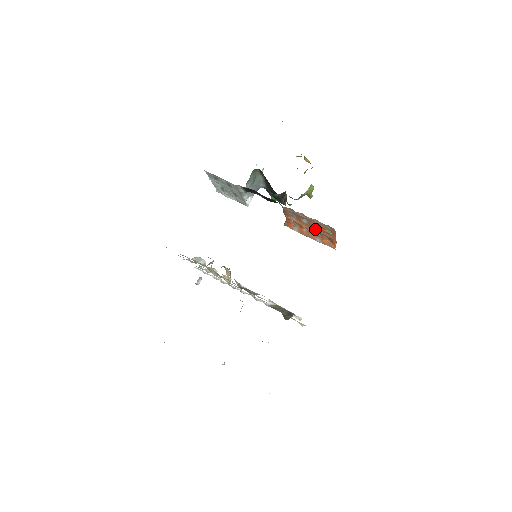
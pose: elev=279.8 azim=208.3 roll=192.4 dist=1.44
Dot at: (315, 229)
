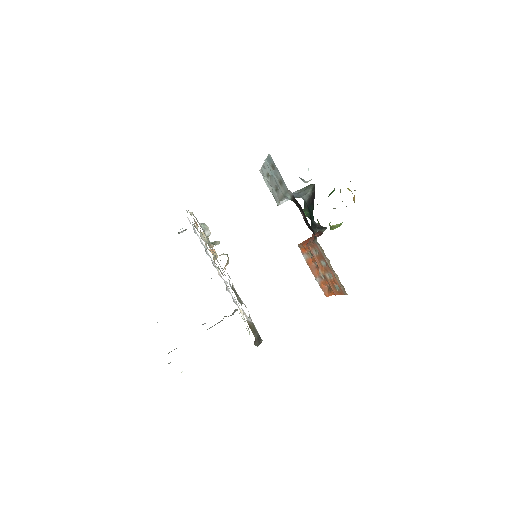
Dot at: (326, 274)
